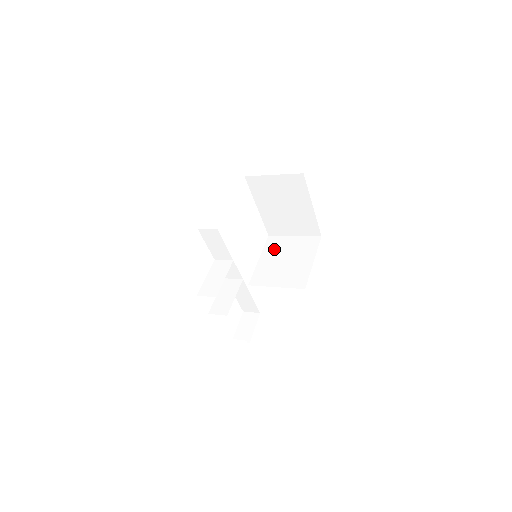
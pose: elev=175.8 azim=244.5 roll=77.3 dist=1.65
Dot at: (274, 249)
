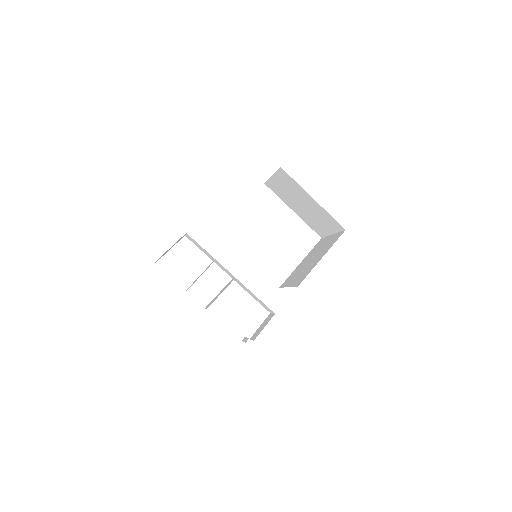
Dot at: (314, 250)
